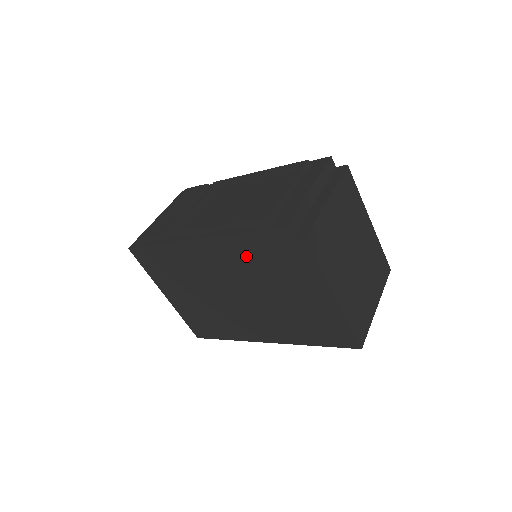
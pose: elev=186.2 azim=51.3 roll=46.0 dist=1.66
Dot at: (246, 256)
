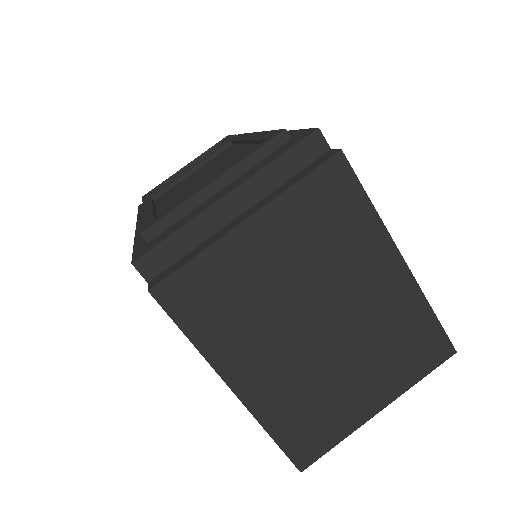
Dot at: occluded
